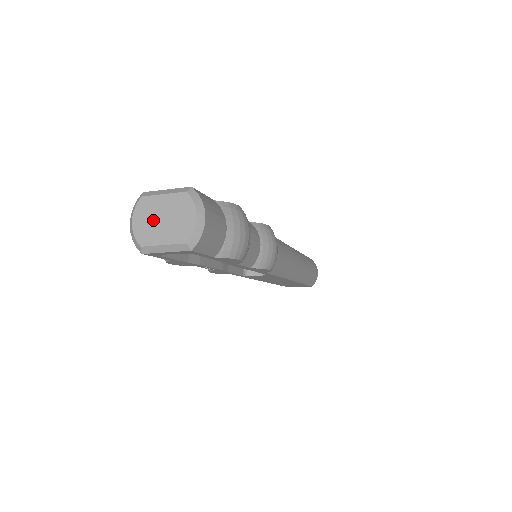
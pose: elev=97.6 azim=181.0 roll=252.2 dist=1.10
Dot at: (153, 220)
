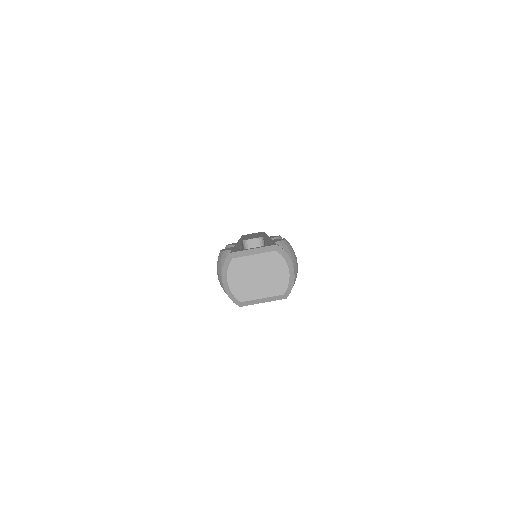
Dot at: (248, 278)
